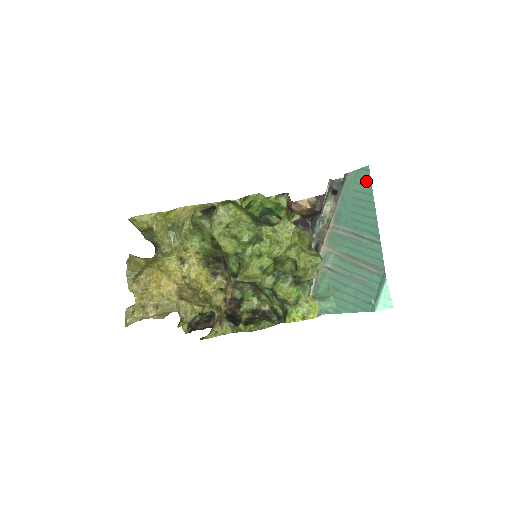
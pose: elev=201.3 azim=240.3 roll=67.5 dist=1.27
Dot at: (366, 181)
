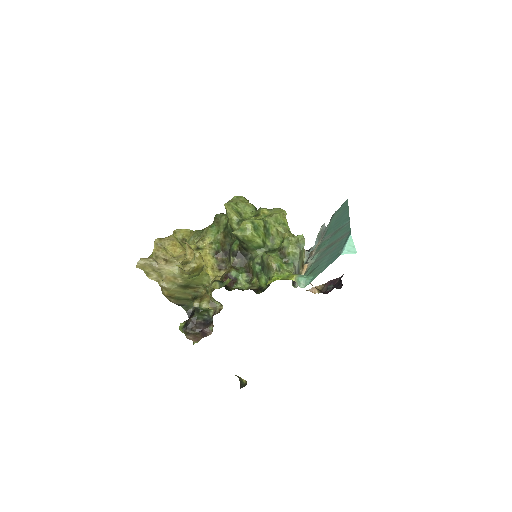
Dot at: (345, 205)
